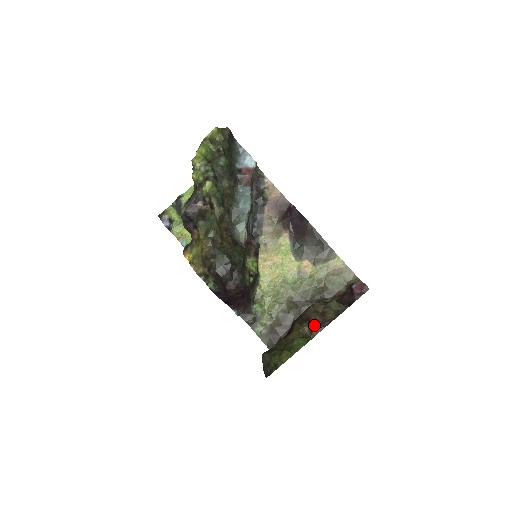
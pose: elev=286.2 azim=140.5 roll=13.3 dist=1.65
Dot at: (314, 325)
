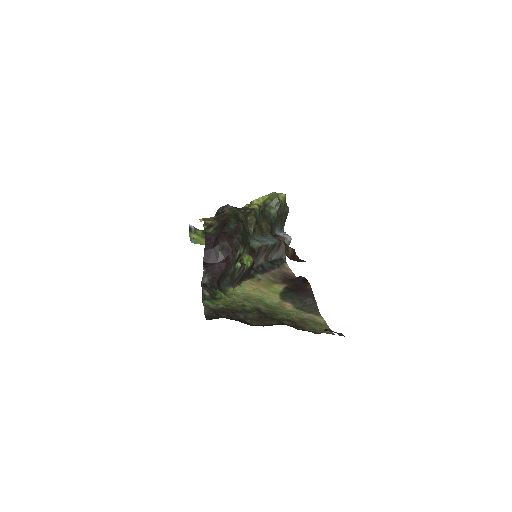
Dot at: (297, 257)
